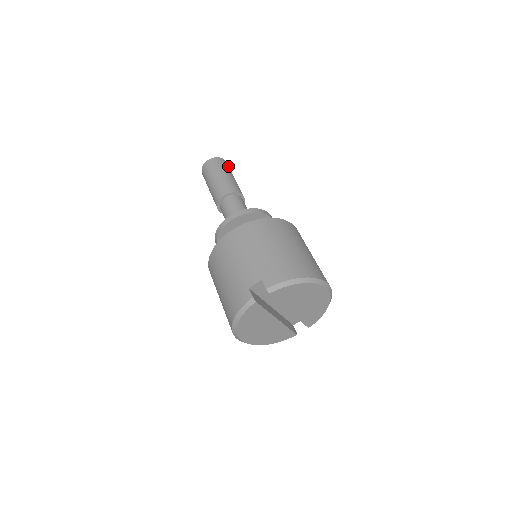
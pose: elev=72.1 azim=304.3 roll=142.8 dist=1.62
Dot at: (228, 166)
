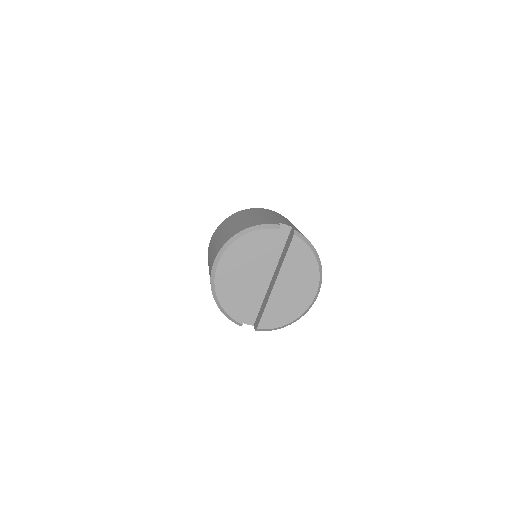
Dot at: occluded
